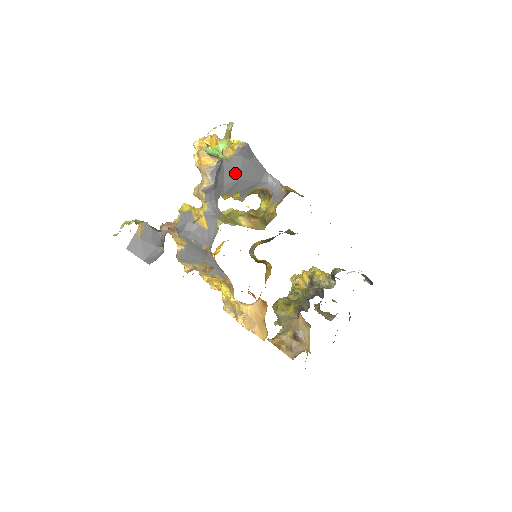
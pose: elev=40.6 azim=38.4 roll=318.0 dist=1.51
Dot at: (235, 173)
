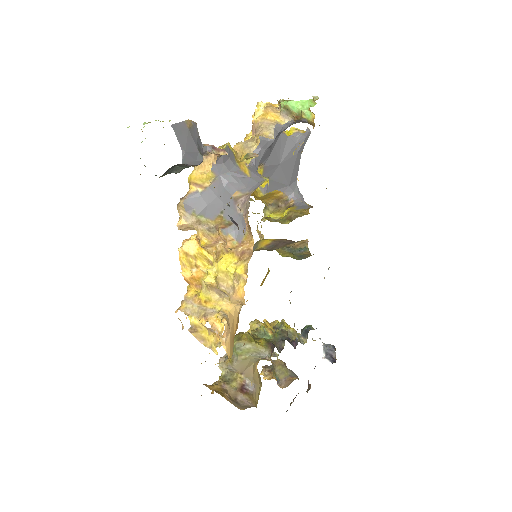
Dot at: (281, 155)
